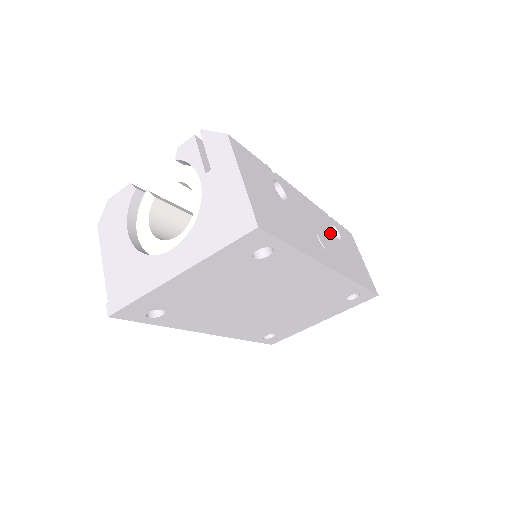
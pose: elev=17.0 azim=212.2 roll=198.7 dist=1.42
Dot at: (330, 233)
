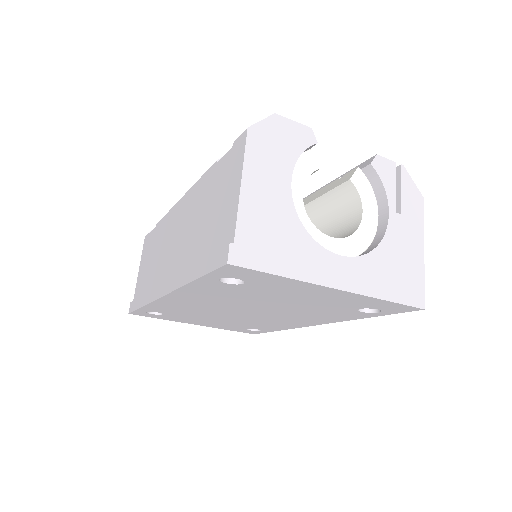
Dot at: occluded
